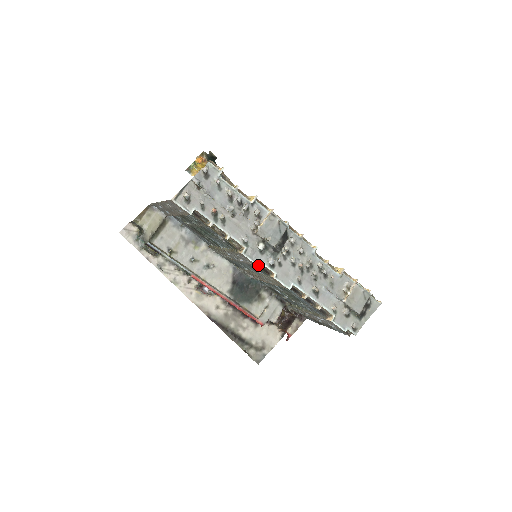
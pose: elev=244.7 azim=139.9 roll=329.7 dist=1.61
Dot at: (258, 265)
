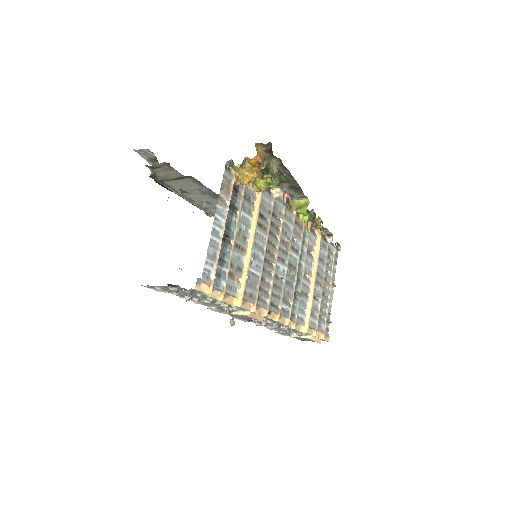
Dot at: occluded
